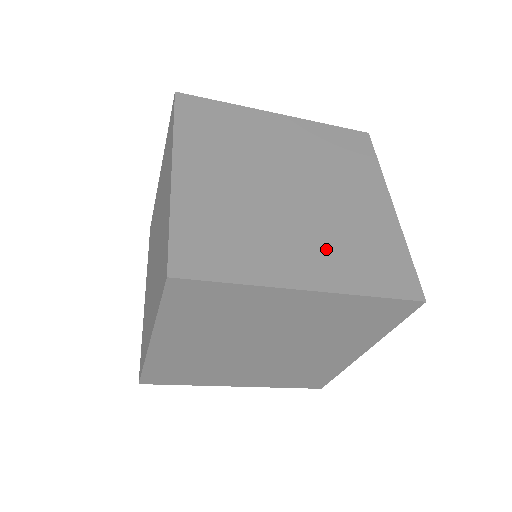
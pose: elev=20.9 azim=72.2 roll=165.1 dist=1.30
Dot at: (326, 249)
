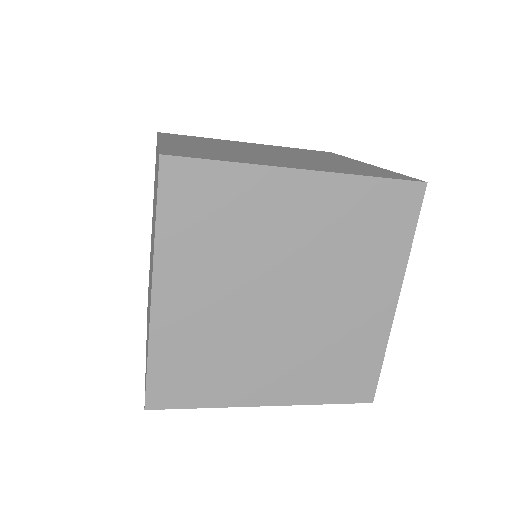
Dot at: (297, 365)
